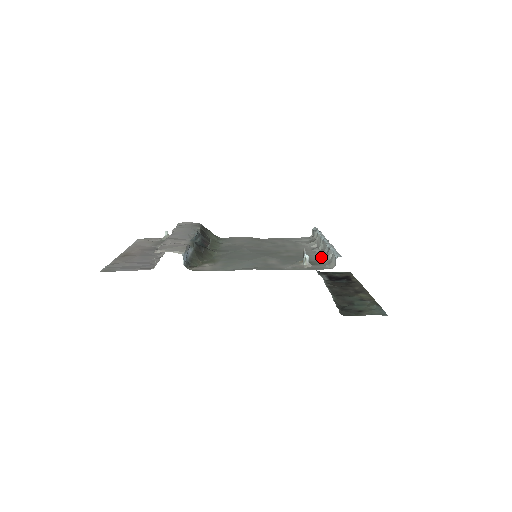
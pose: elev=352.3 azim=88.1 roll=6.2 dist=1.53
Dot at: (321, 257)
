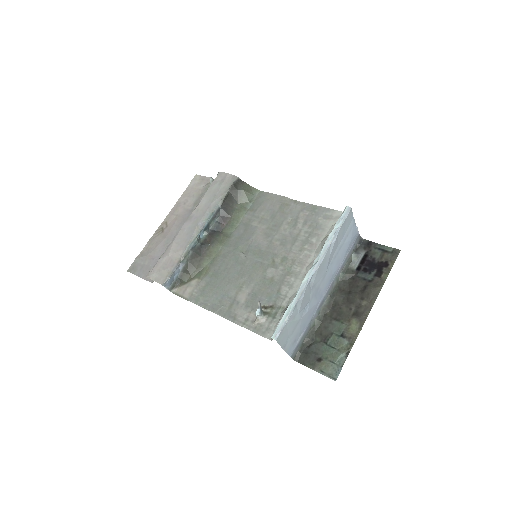
Dot at: (290, 300)
